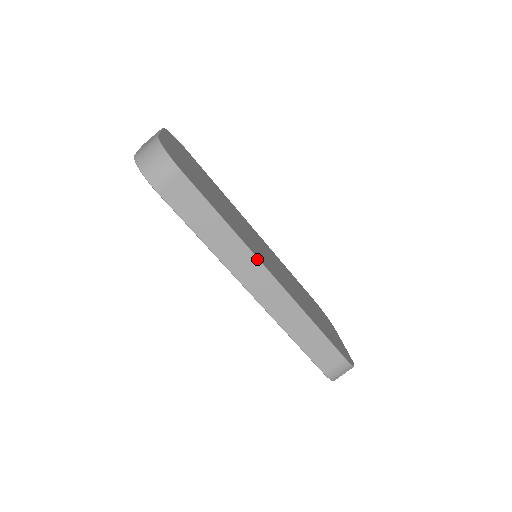
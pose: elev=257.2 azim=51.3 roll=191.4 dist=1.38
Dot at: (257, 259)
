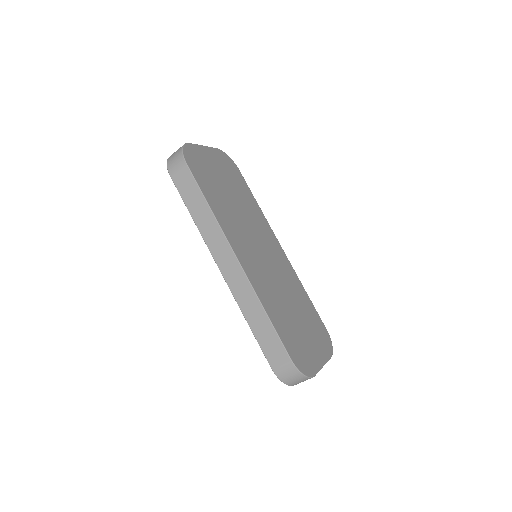
Dot at: (227, 242)
